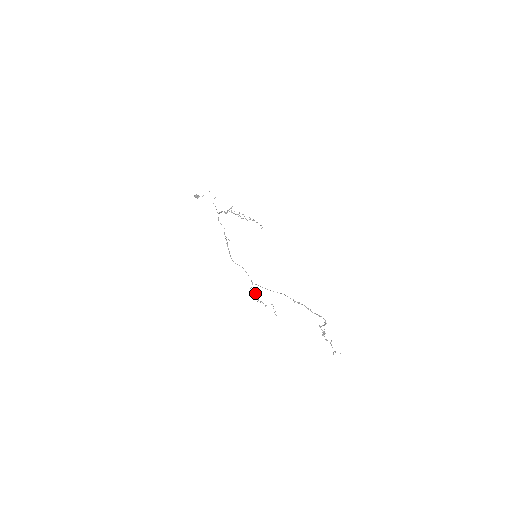
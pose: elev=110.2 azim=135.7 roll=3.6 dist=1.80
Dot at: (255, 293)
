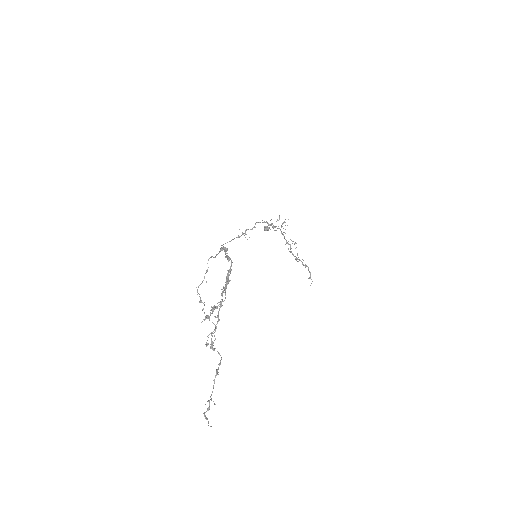
Dot at: occluded
